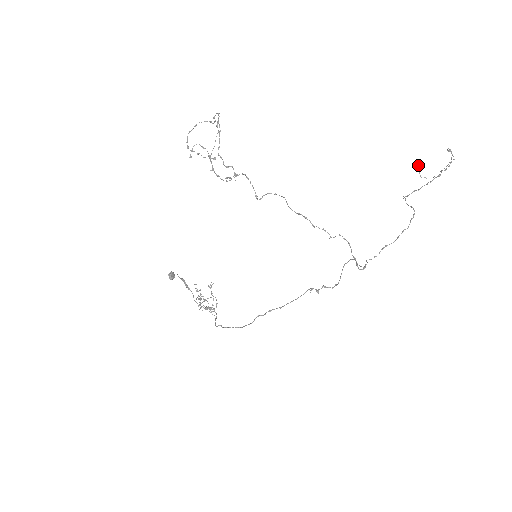
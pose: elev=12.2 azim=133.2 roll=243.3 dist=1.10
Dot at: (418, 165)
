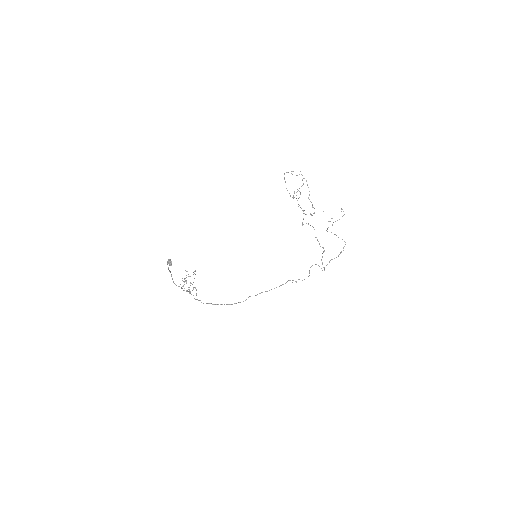
Dot at: occluded
